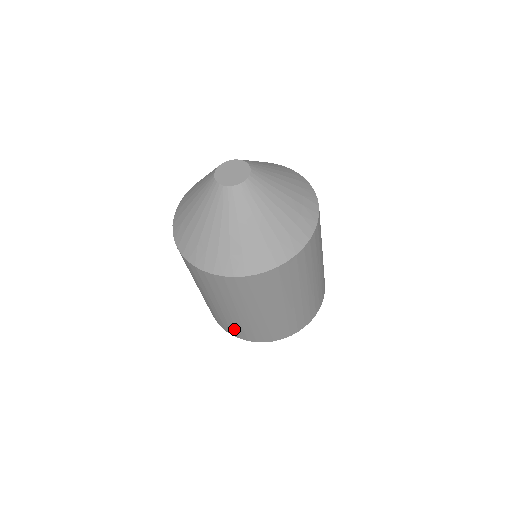
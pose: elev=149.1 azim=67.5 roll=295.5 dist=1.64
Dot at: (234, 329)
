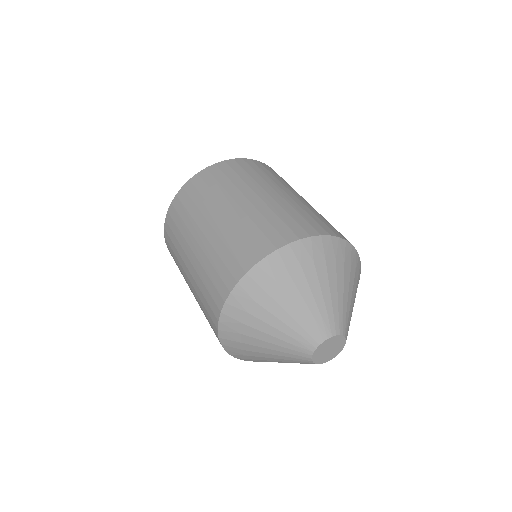
Dot at: occluded
